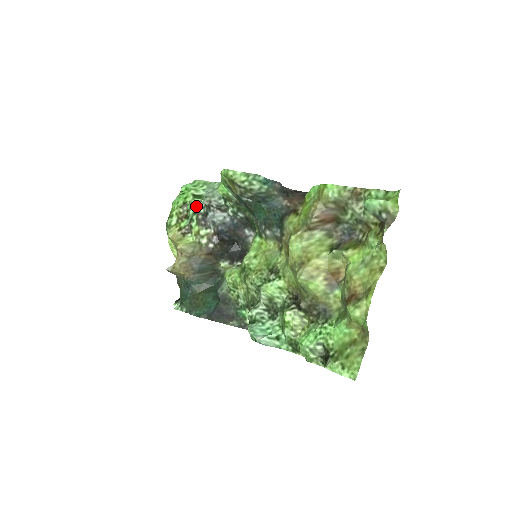
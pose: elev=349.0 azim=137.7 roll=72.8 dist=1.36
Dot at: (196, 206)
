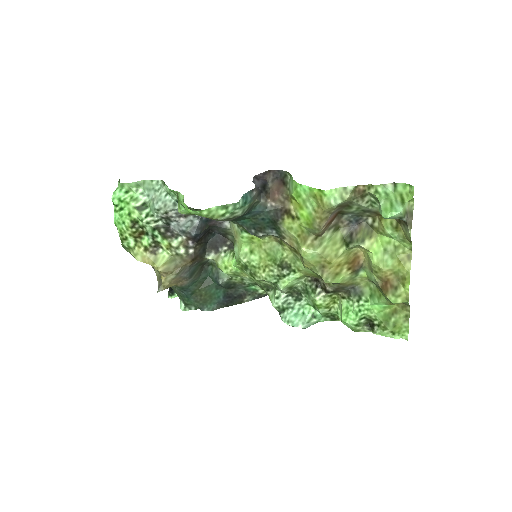
Dot at: (151, 222)
